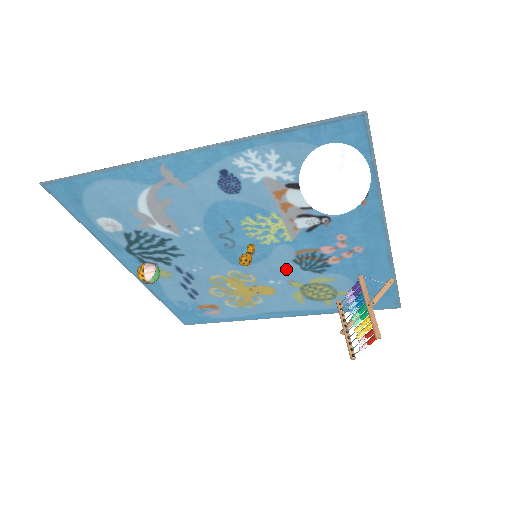
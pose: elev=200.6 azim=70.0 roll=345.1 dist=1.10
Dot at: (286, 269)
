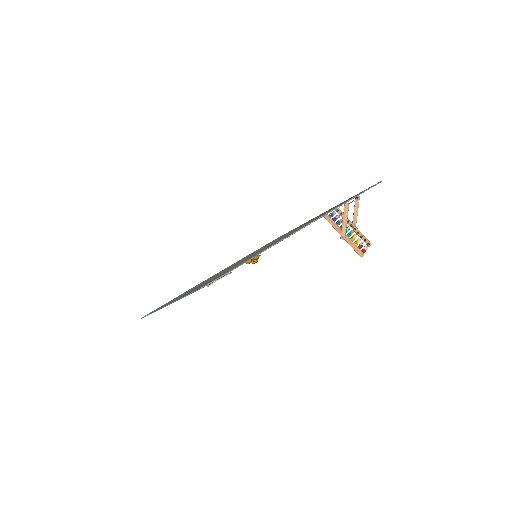
Dot at: occluded
